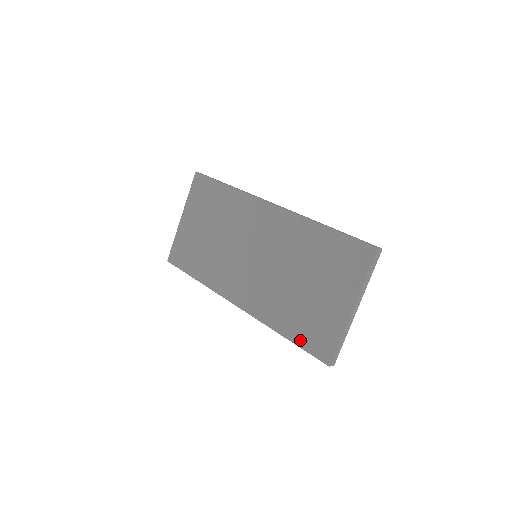
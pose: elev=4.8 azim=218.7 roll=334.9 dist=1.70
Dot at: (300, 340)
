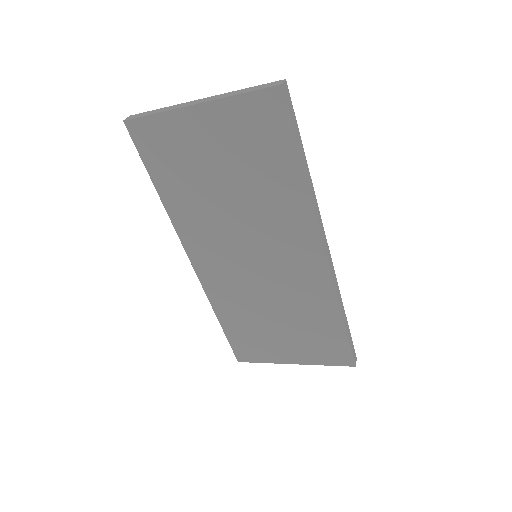
Dot at: (232, 336)
